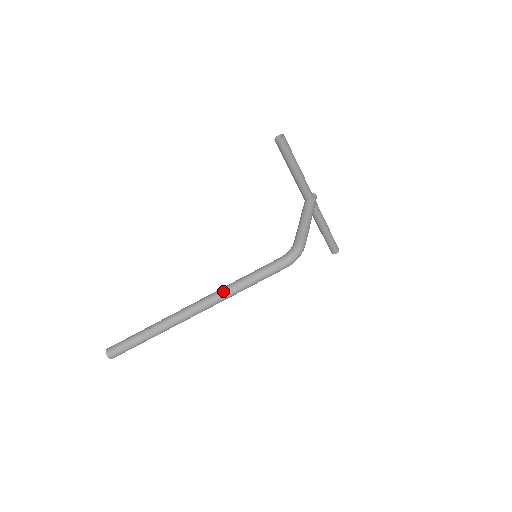
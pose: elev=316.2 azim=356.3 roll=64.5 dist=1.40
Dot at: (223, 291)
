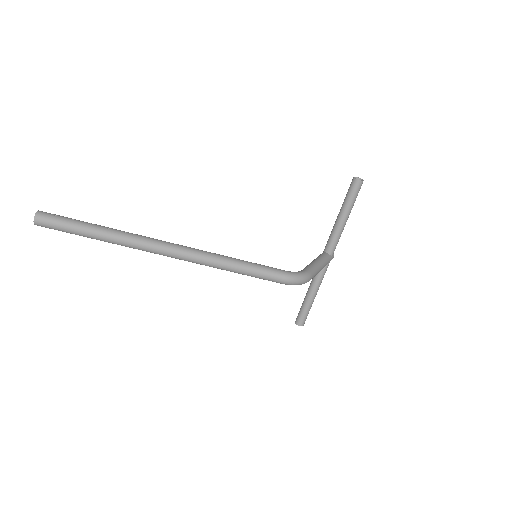
Dot at: (211, 254)
